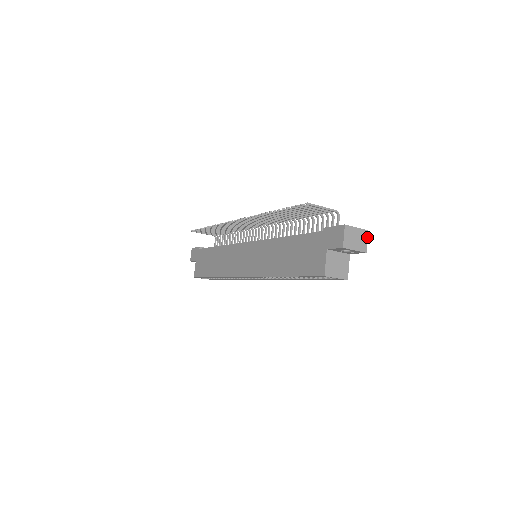
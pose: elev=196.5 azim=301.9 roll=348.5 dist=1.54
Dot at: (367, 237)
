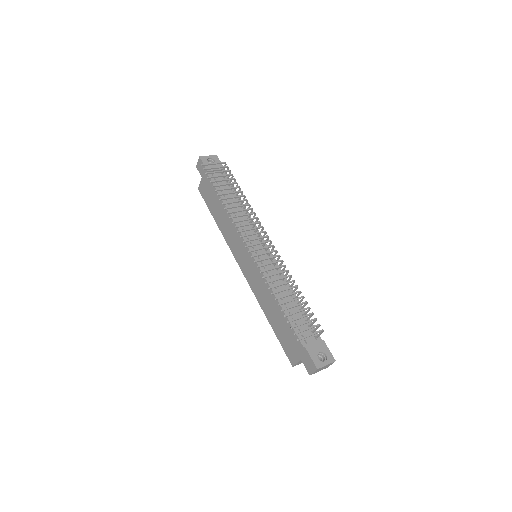
Dot at: occluded
